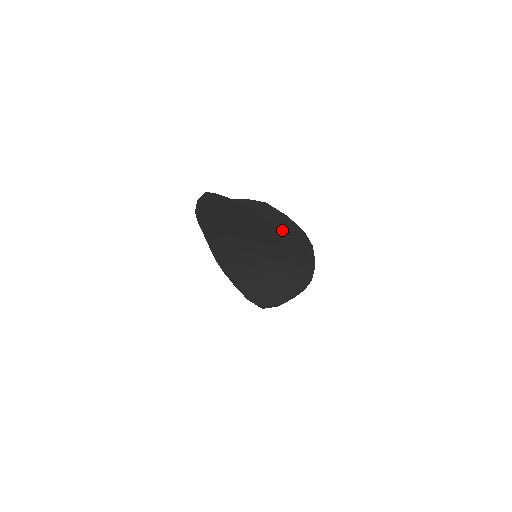
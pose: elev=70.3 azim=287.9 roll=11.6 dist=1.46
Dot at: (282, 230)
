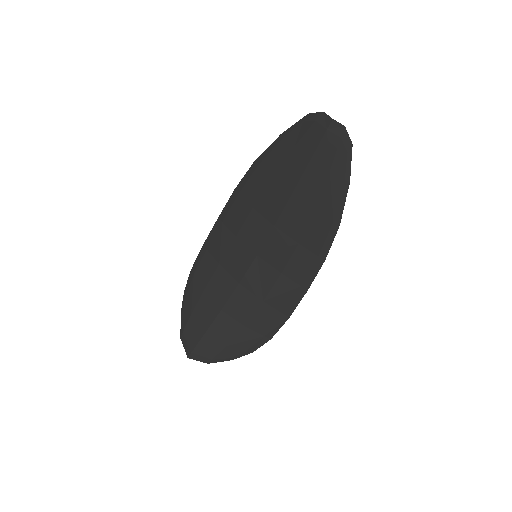
Dot at: (325, 207)
